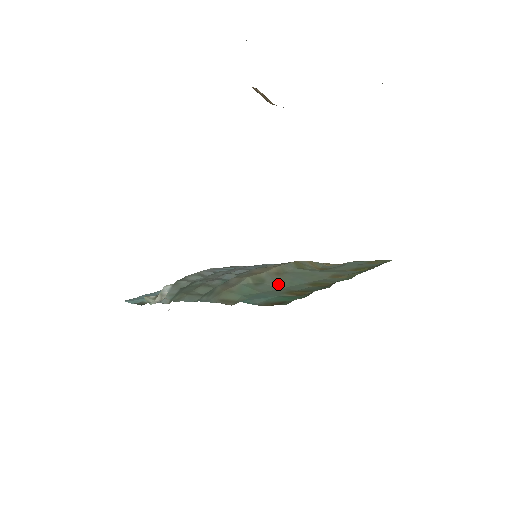
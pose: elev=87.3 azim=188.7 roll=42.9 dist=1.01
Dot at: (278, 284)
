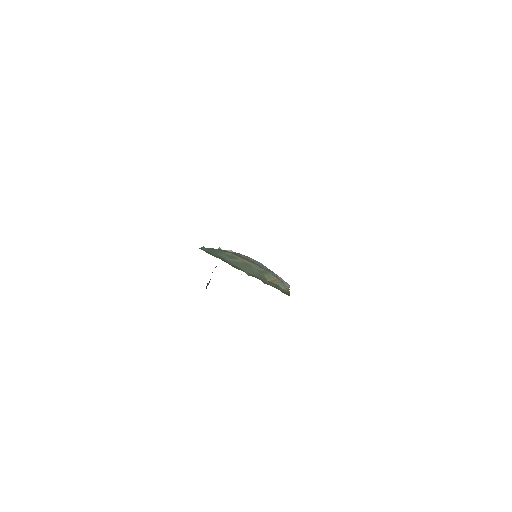
Dot at: (231, 260)
